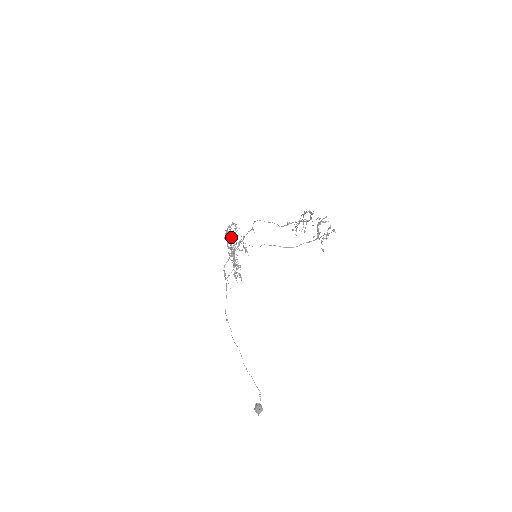
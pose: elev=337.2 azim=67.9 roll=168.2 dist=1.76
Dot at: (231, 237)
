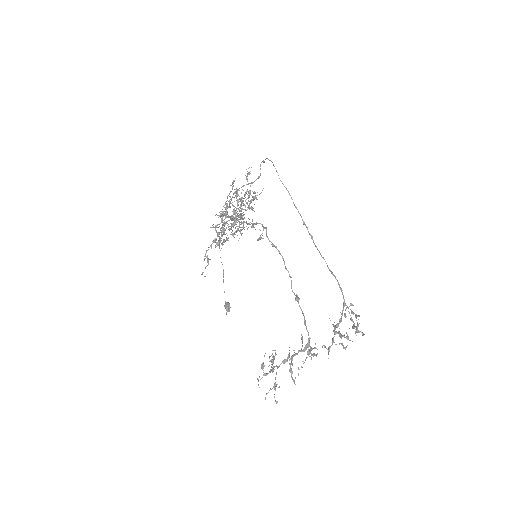
Dot at: (205, 268)
